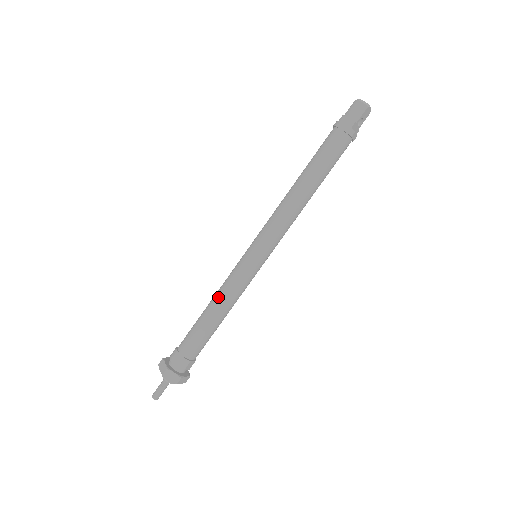
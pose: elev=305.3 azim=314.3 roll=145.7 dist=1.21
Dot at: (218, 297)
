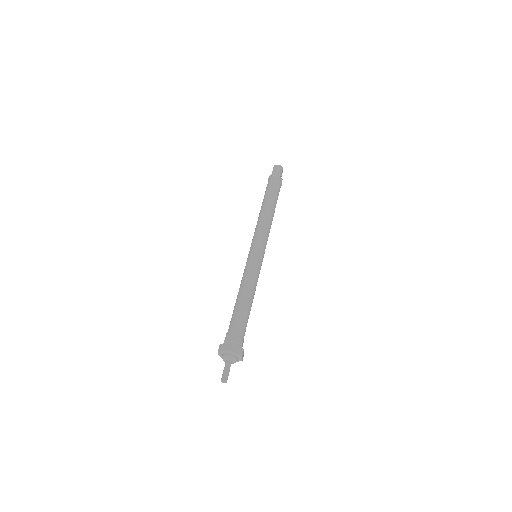
Dot at: (246, 284)
